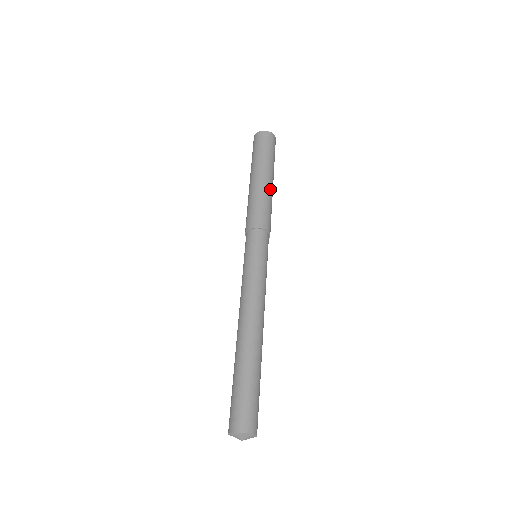
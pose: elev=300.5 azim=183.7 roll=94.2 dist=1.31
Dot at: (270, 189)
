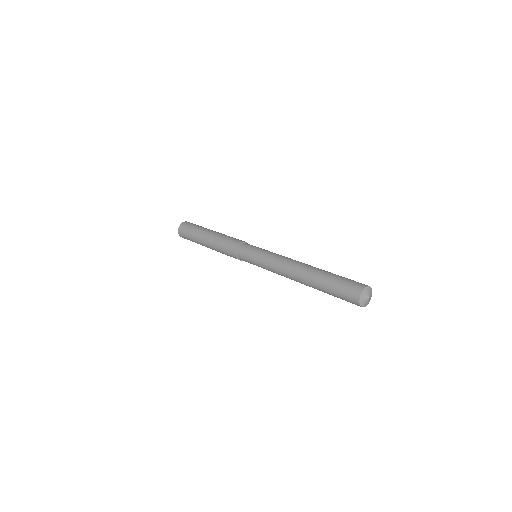
Dot at: occluded
